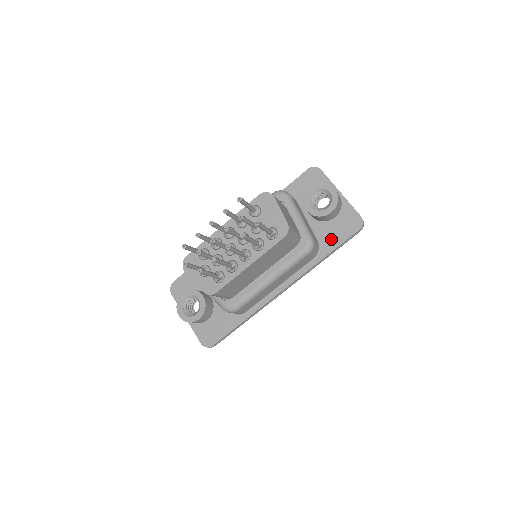
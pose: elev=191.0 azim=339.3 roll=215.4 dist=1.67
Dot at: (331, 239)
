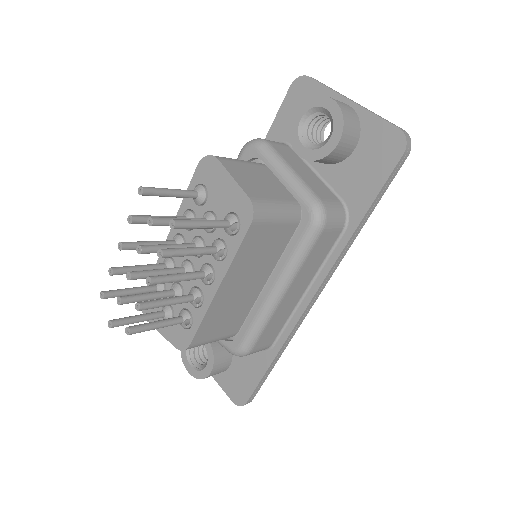
Dot at: (360, 188)
